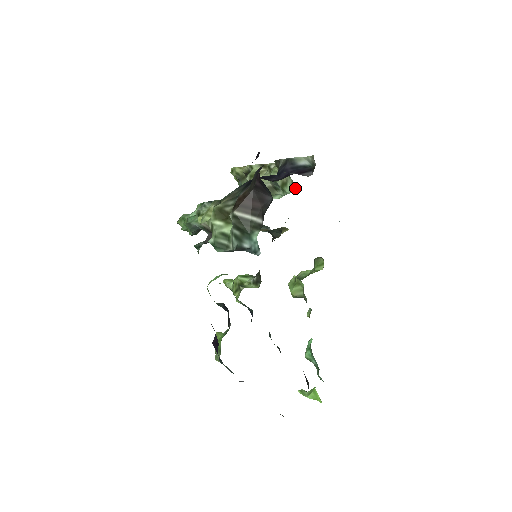
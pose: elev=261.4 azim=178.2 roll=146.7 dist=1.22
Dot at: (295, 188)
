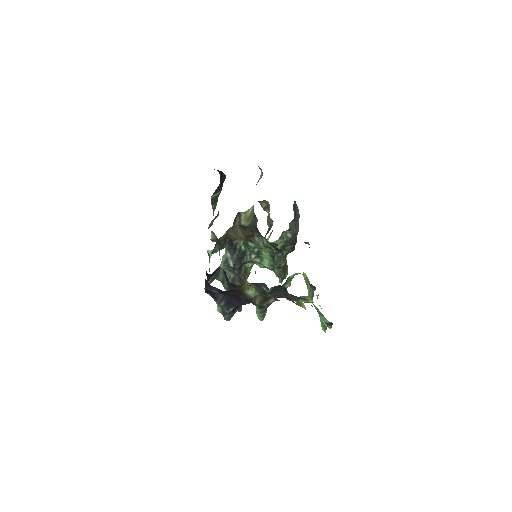
Dot at: (269, 204)
